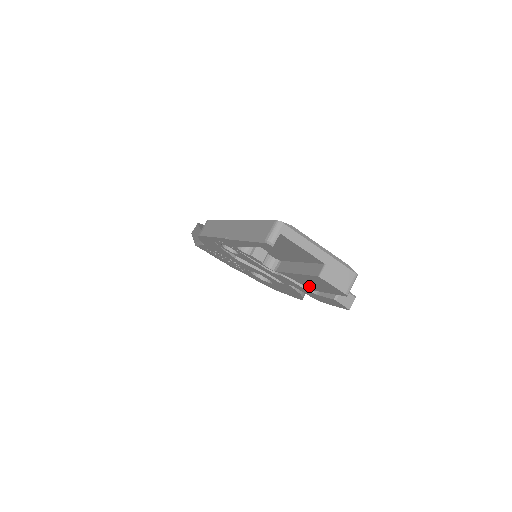
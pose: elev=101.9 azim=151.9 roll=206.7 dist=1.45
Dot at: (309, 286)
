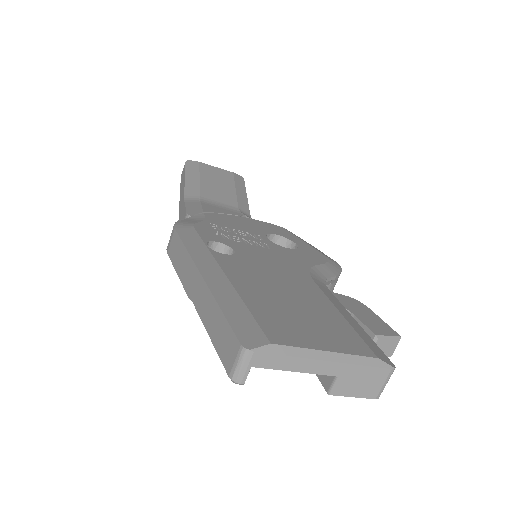
Dot at: occluded
